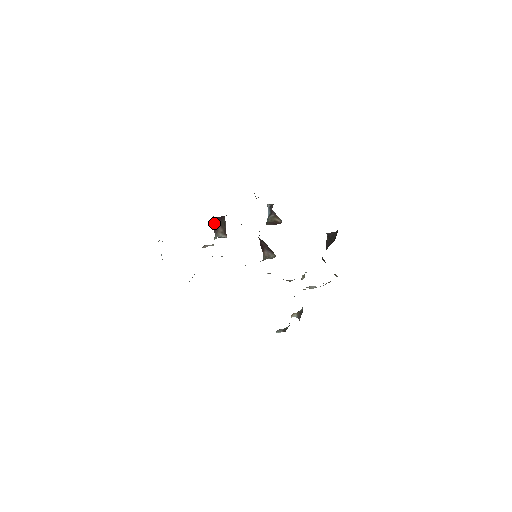
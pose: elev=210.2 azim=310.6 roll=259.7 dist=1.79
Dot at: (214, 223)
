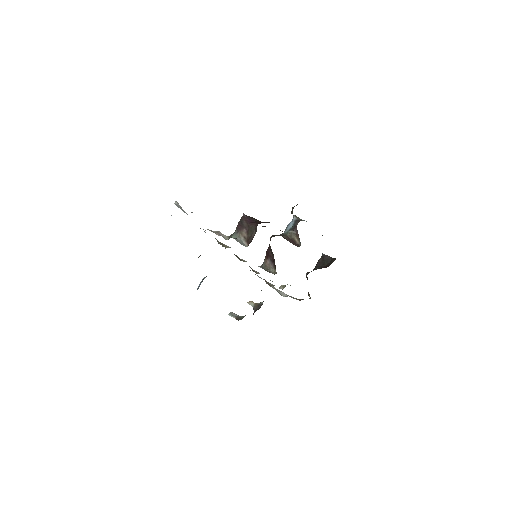
Dot at: (241, 220)
